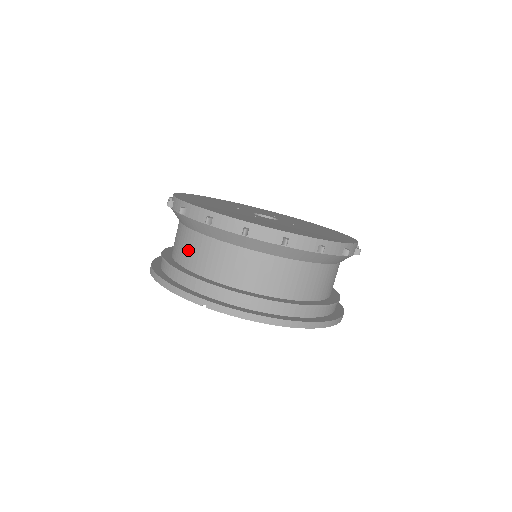
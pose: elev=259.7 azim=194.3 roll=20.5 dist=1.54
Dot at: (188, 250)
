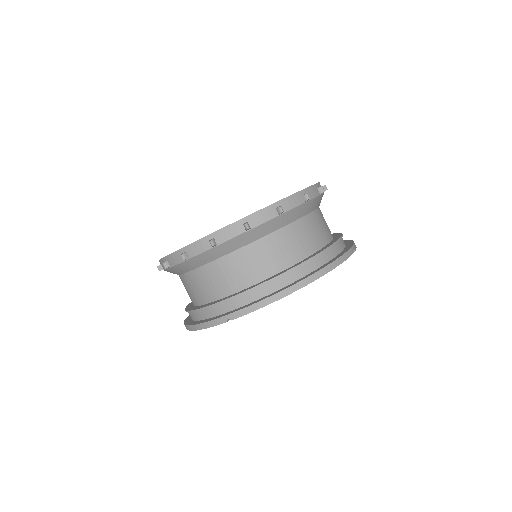
Dot at: (194, 290)
